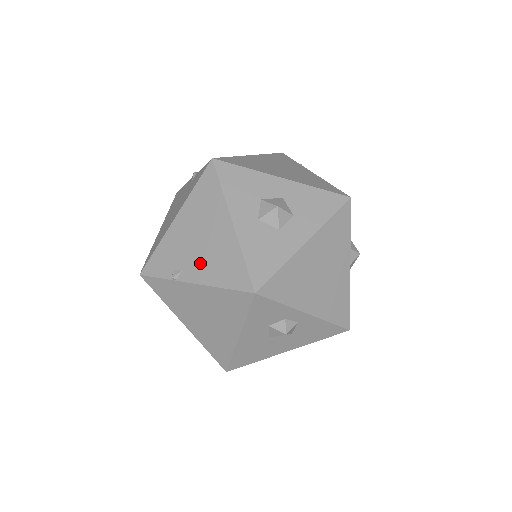
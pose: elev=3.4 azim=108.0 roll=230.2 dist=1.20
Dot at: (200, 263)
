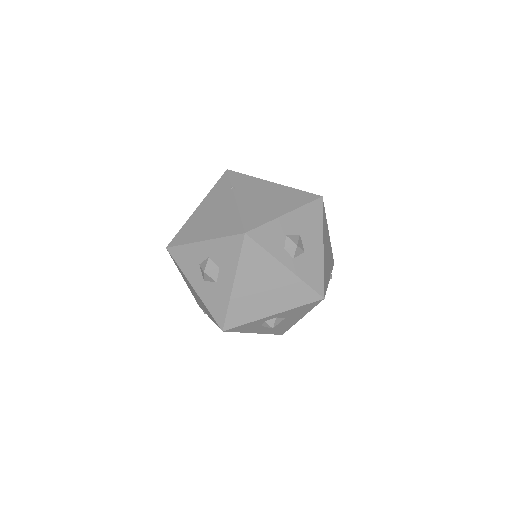
Dot at: (204, 308)
